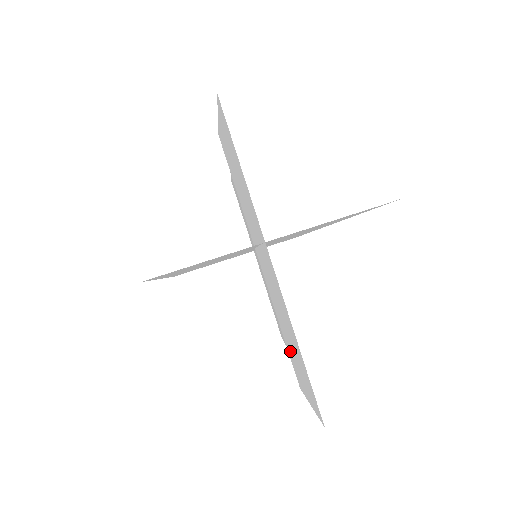
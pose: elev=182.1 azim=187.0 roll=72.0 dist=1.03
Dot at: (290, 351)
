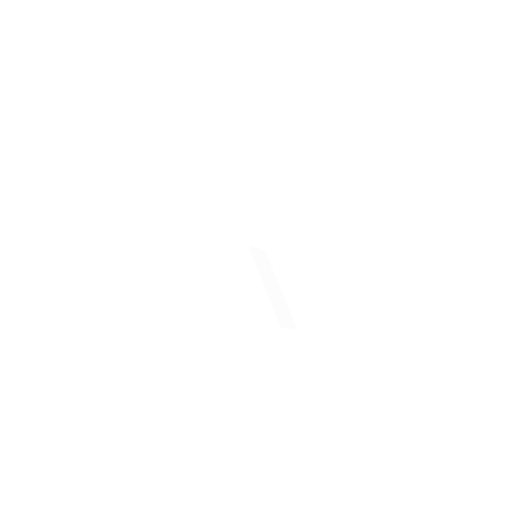
Dot at: (212, 304)
